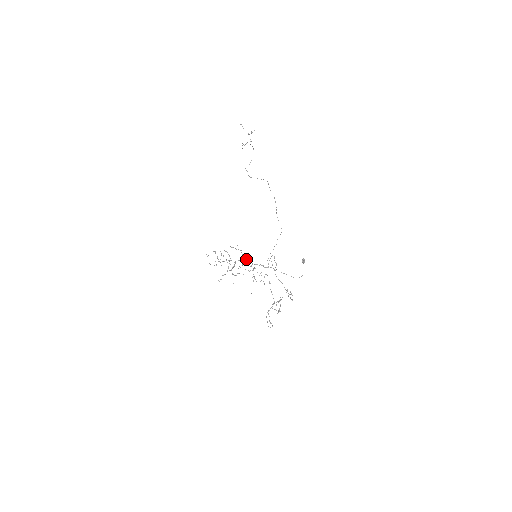
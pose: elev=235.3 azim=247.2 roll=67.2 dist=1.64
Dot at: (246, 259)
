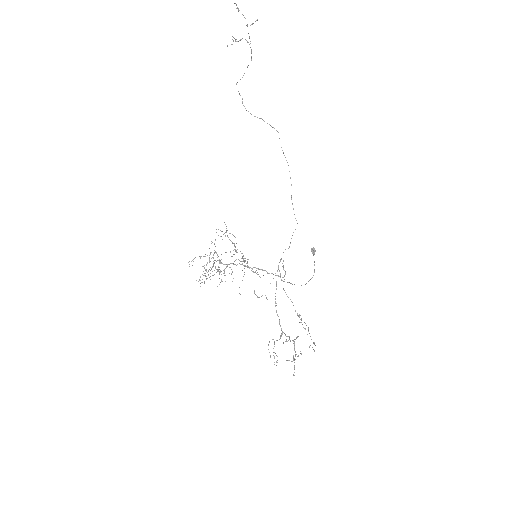
Dot at: occluded
